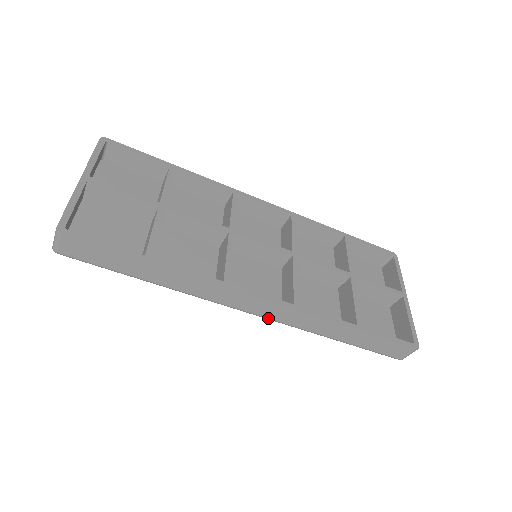
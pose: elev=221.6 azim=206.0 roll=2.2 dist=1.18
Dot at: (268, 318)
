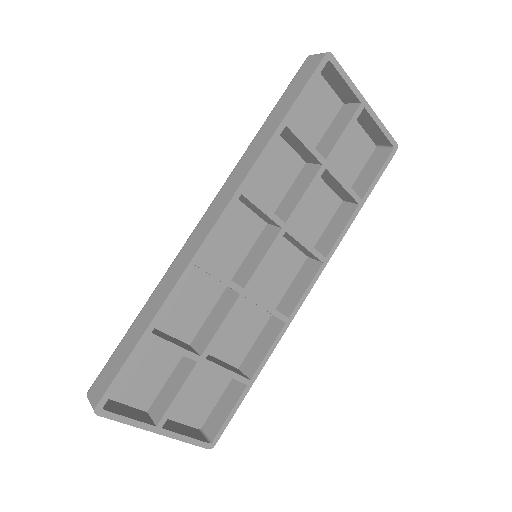
Dot at: occluded
